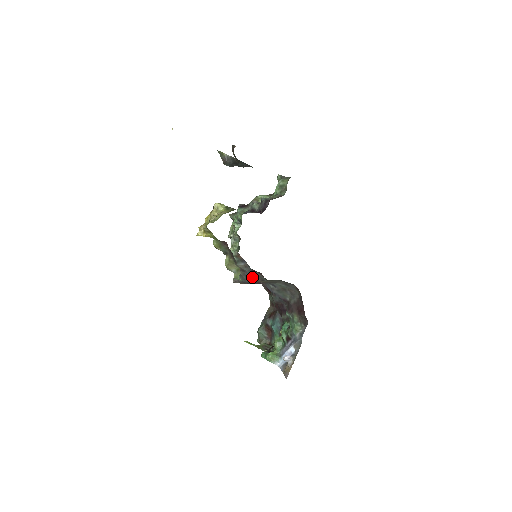
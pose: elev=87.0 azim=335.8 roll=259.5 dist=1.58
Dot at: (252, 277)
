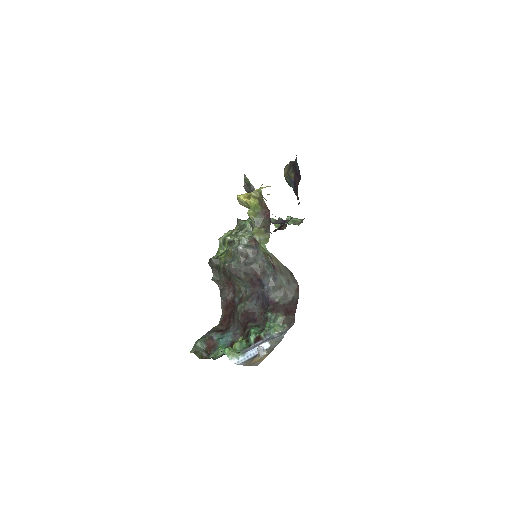
Dot at: (253, 265)
